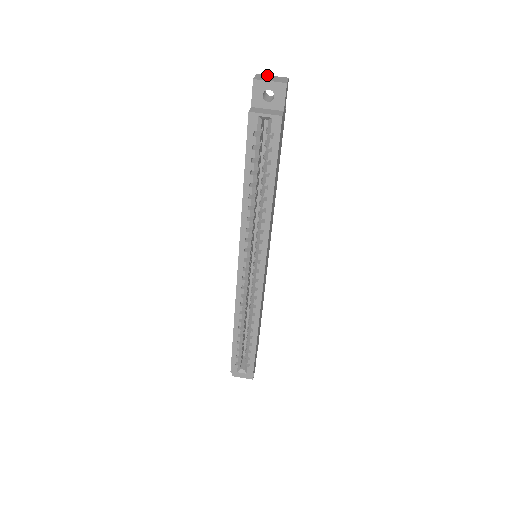
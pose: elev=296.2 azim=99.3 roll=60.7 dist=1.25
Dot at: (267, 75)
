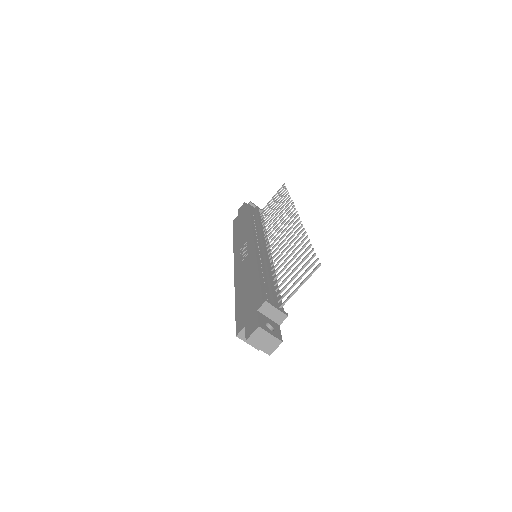
Dot at: (266, 332)
